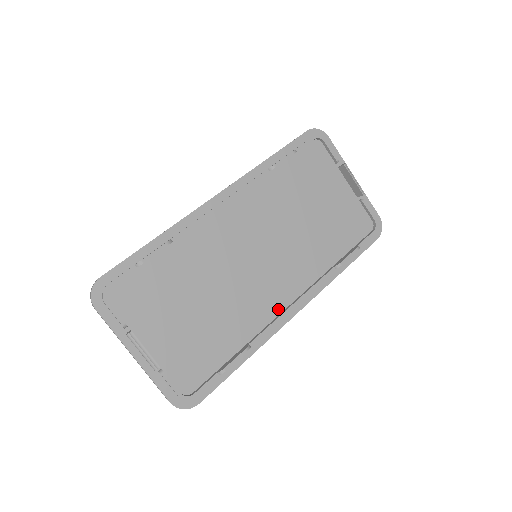
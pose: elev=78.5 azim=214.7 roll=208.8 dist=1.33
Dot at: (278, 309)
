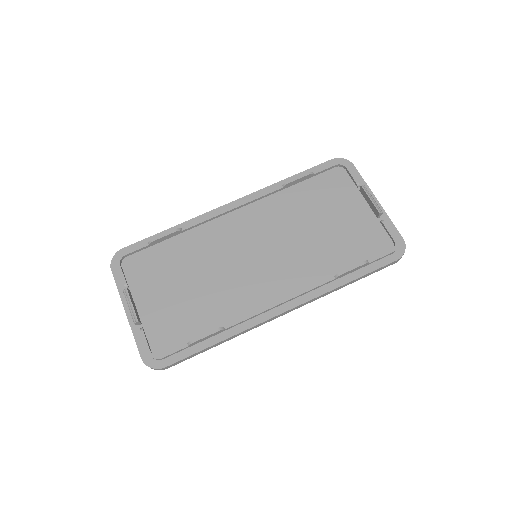
Dot at: (264, 304)
